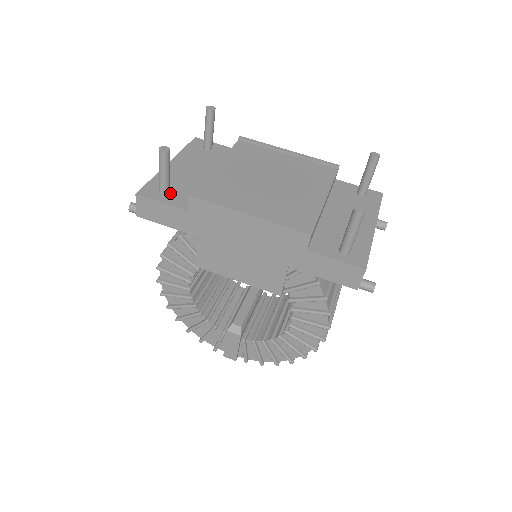
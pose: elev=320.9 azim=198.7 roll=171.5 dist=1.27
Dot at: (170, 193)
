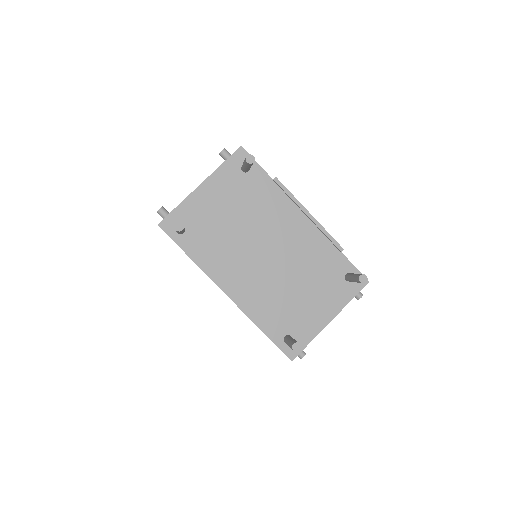
Dot at: (185, 231)
